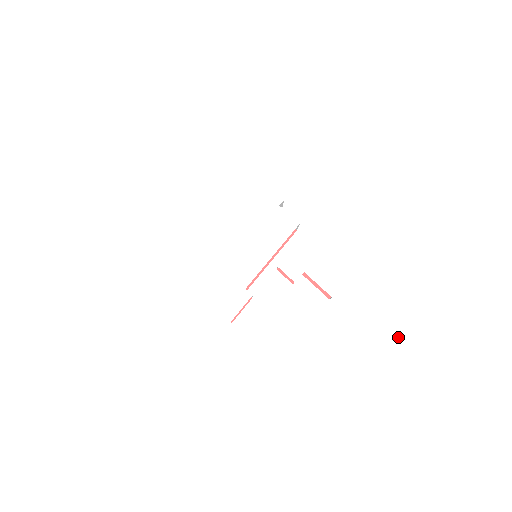
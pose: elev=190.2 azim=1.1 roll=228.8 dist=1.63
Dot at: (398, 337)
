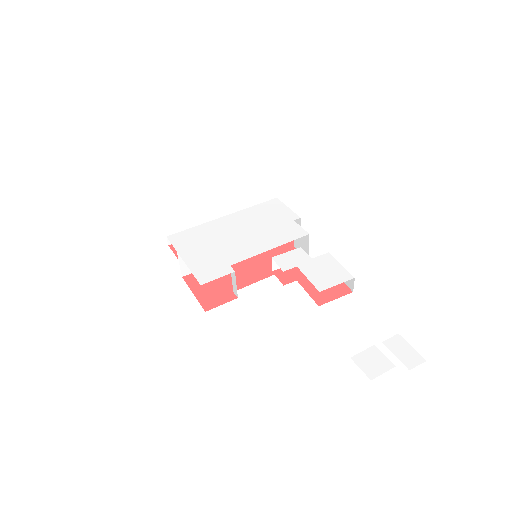
Dot at: (389, 344)
